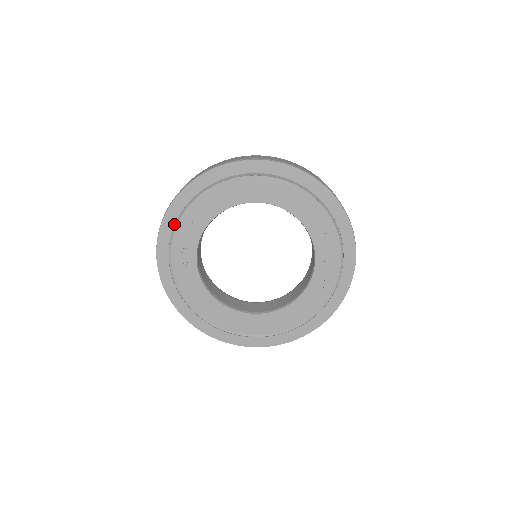
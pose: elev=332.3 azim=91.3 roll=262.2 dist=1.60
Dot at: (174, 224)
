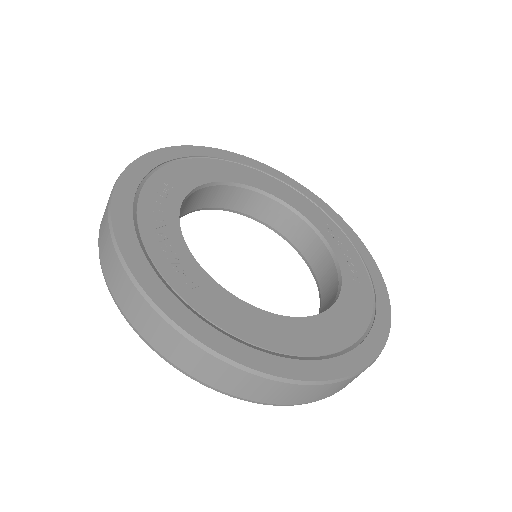
Dot at: (138, 185)
